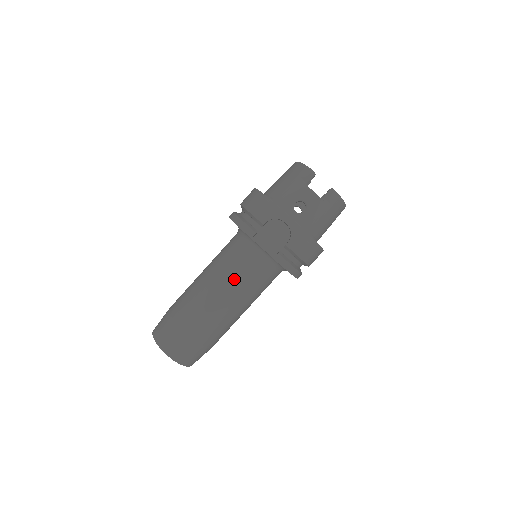
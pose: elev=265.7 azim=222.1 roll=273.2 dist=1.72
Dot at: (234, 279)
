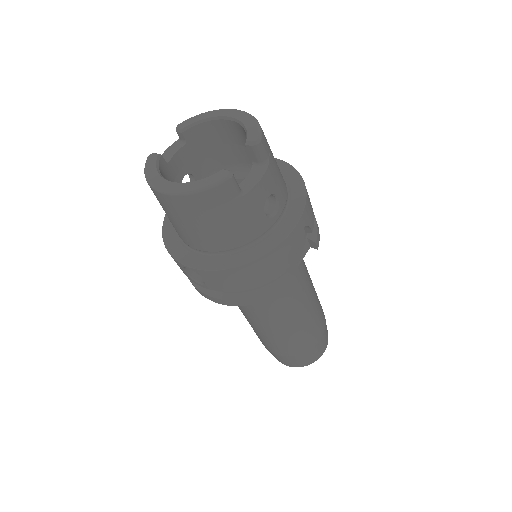
Dot at: (301, 293)
